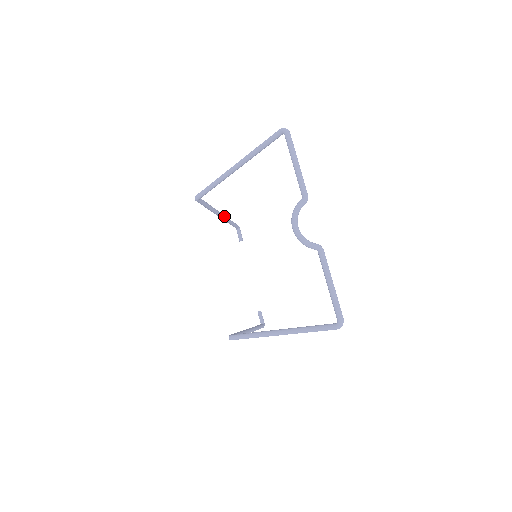
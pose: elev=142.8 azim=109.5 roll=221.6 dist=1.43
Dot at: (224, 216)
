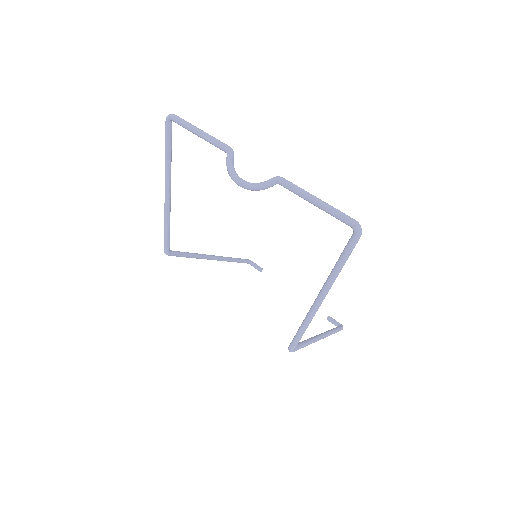
Dot at: (220, 257)
